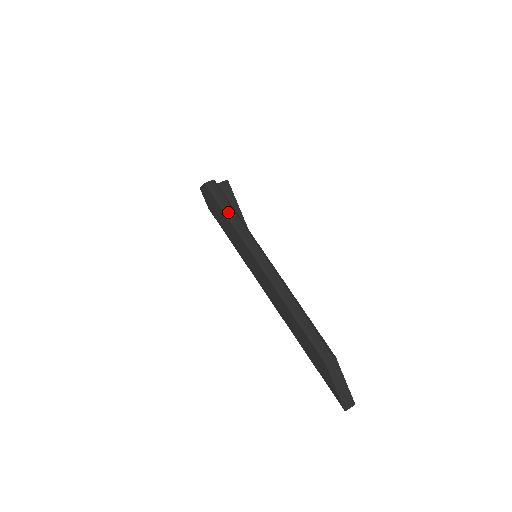
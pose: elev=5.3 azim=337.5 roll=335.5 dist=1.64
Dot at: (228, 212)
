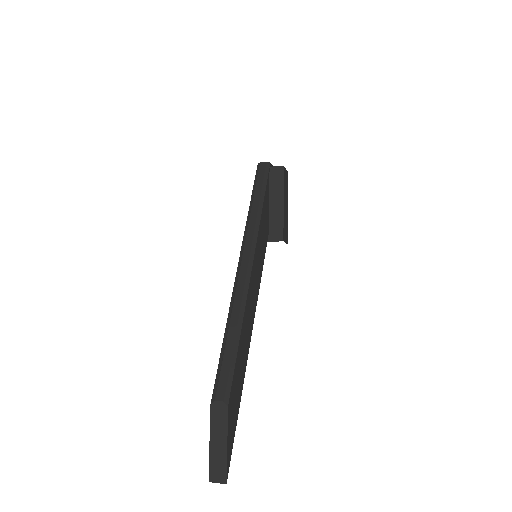
Dot at: (253, 198)
